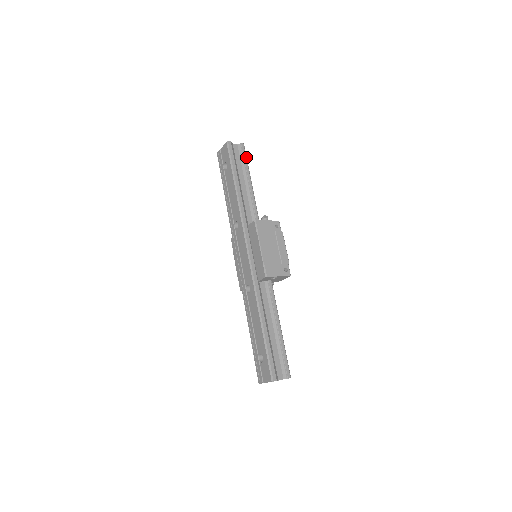
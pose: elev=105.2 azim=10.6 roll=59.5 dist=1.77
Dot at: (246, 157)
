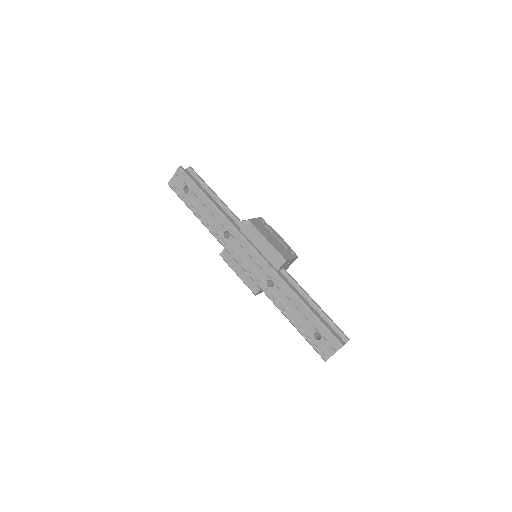
Dot at: (199, 177)
